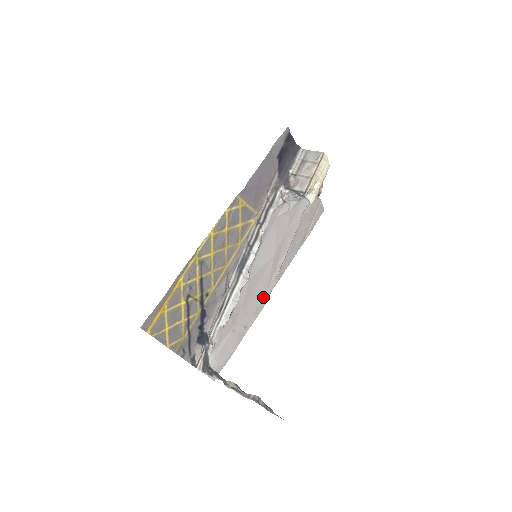
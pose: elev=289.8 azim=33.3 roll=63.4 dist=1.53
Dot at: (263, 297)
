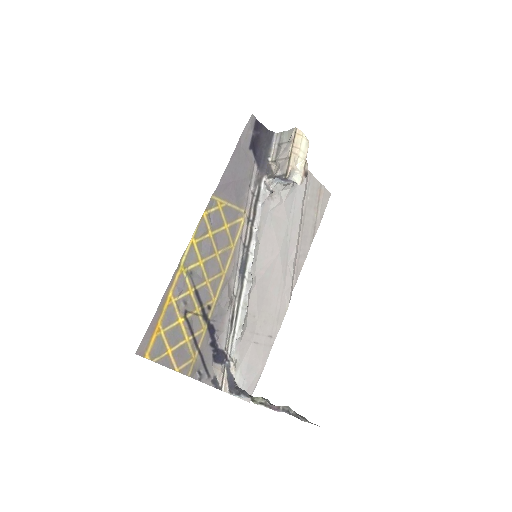
Dot at: (282, 300)
